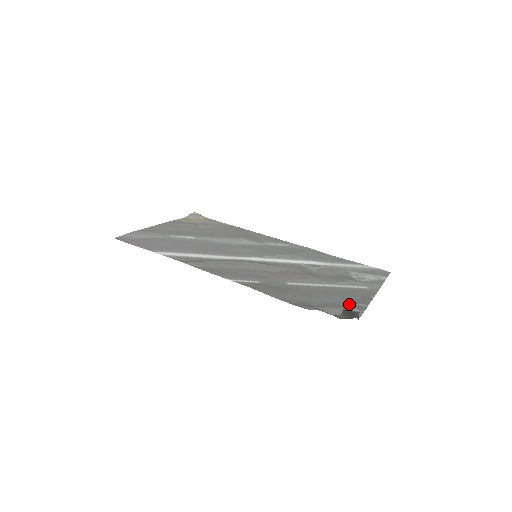
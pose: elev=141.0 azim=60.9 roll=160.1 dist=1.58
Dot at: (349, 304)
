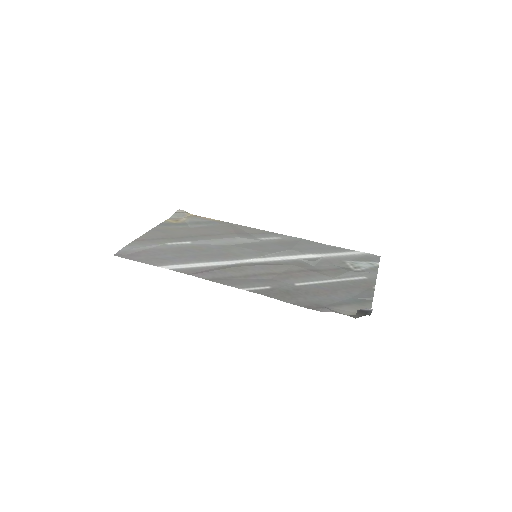
Dot at: (356, 299)
